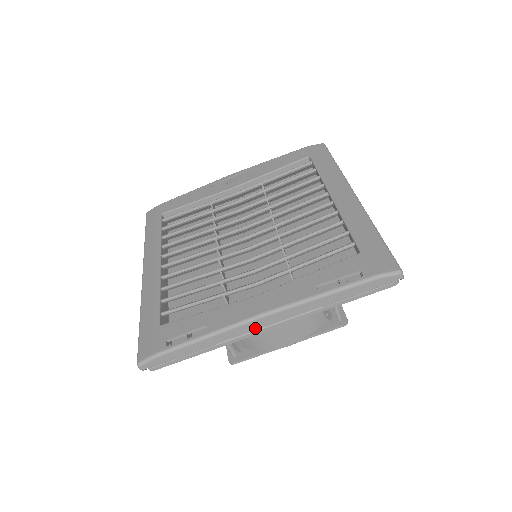
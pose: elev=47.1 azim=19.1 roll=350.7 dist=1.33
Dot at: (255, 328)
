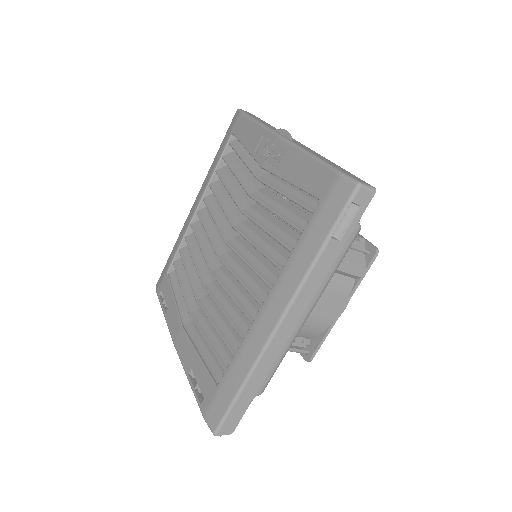
Dot at: occluded
